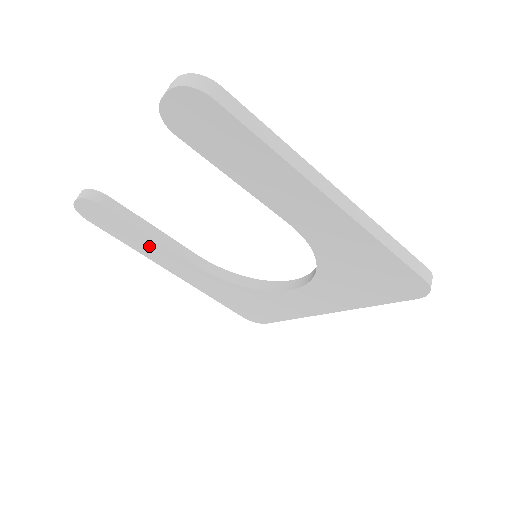
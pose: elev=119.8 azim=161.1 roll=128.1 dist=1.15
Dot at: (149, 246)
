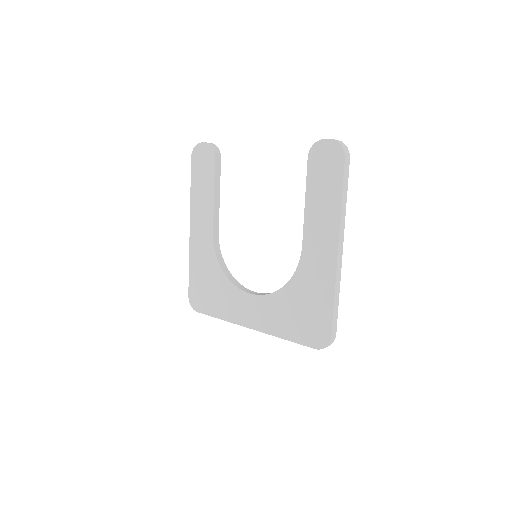
Dot at: (204, 201)
